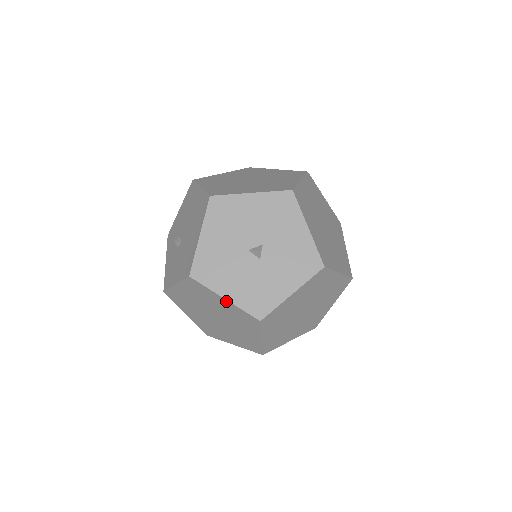
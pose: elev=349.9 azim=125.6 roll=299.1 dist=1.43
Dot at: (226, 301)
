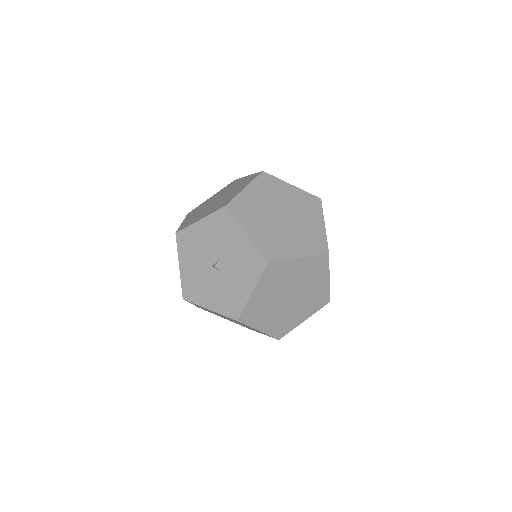
Dot at: occluded
